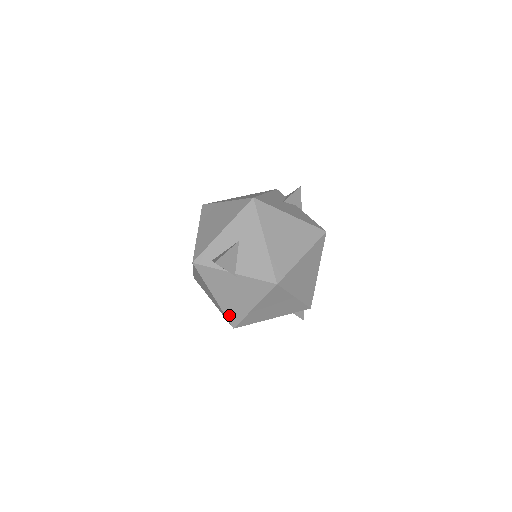
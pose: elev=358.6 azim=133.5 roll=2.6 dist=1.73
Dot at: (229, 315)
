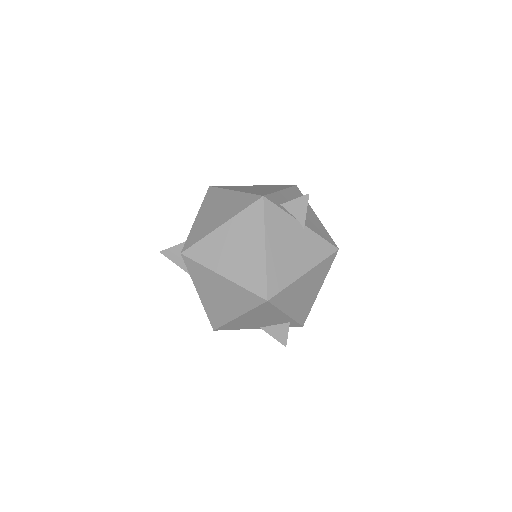
Dot at: (272, 278)
